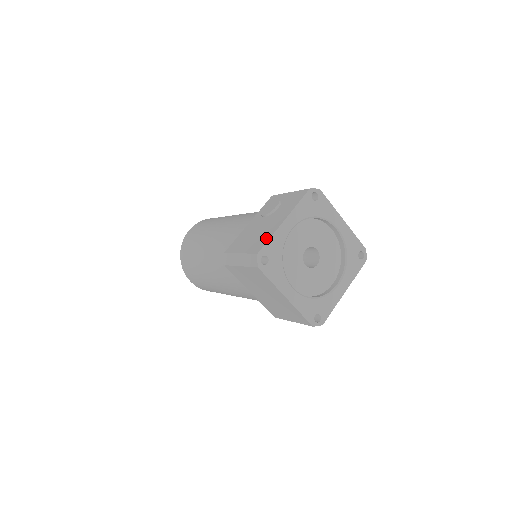
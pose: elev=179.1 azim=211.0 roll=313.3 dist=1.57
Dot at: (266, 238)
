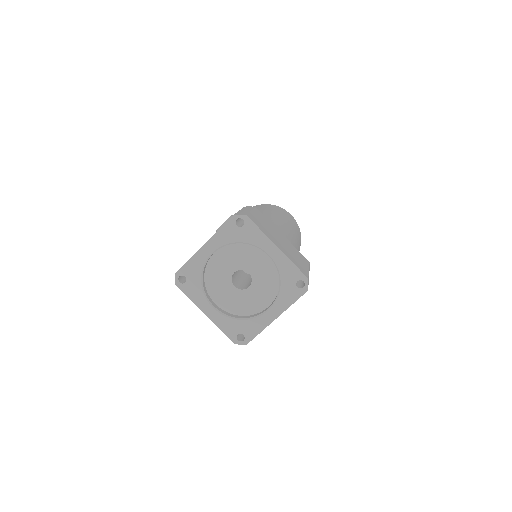
Dot at: (189, 259)
